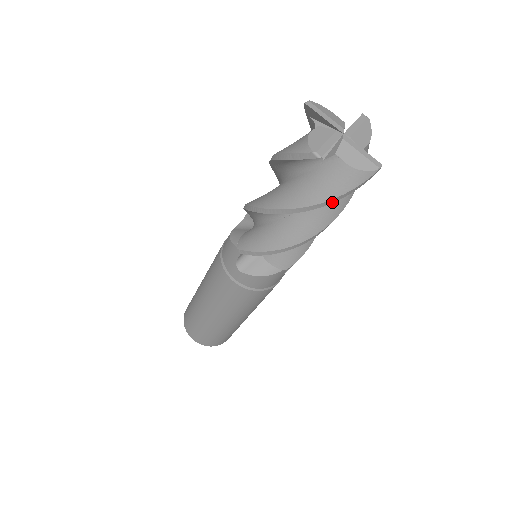
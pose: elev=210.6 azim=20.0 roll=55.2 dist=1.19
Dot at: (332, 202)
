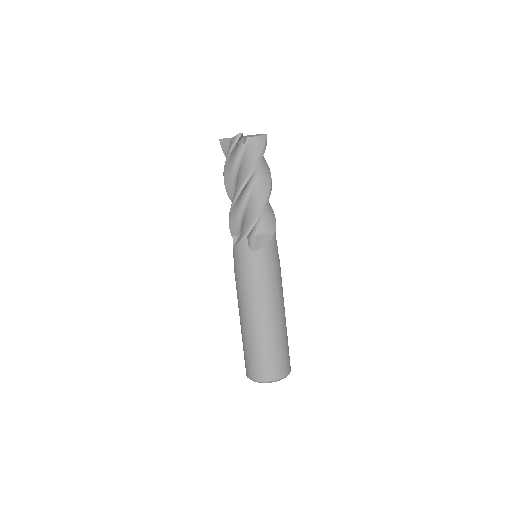
Dot at: (262, 156)
